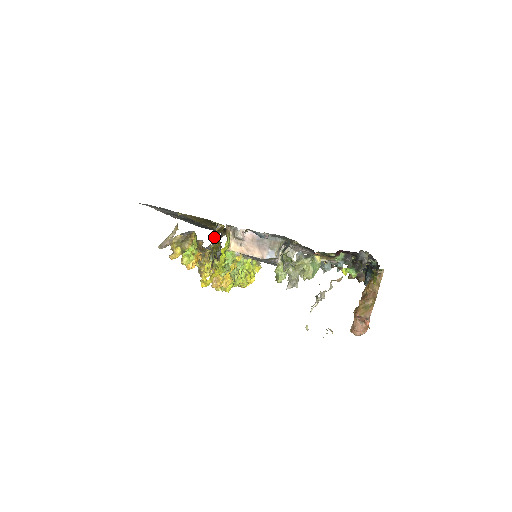
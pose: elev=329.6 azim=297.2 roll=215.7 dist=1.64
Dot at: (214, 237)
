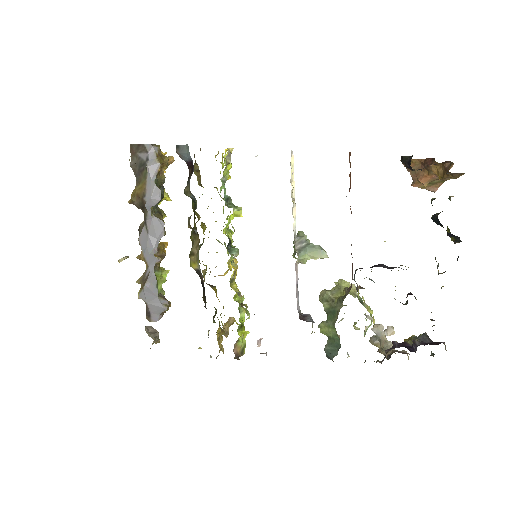
Dot at: occluded
